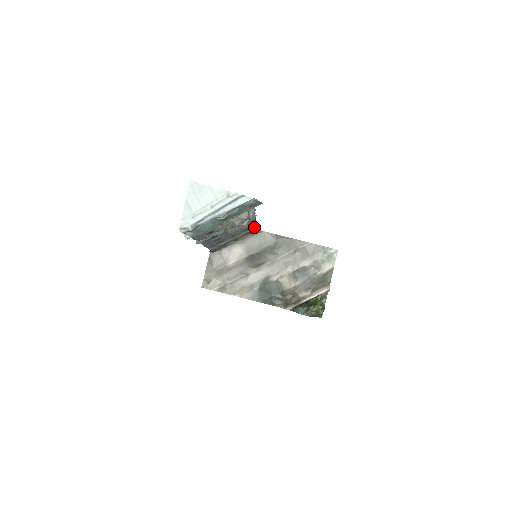
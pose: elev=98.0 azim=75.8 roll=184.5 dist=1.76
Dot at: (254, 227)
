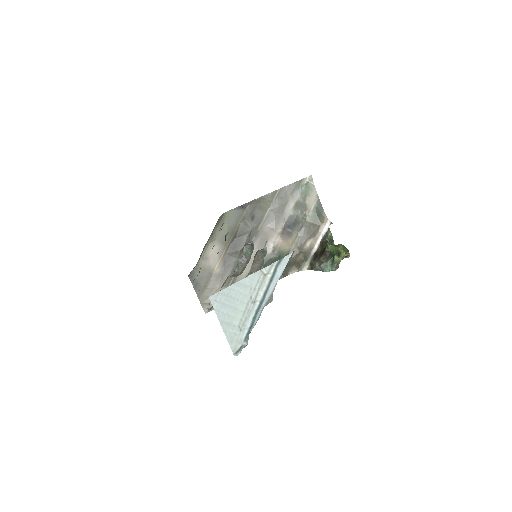
Dot at: occluded
